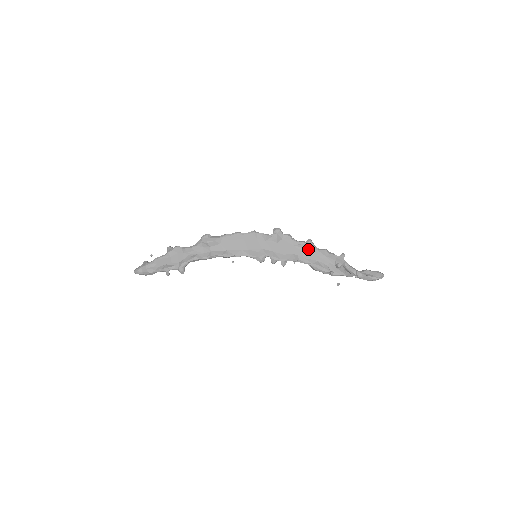
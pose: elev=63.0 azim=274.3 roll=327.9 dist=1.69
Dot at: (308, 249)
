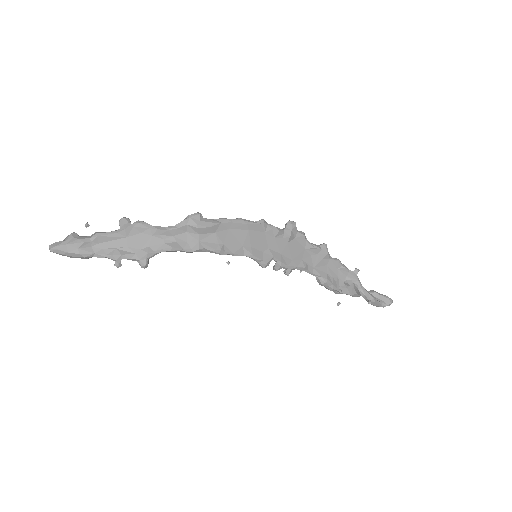
Dot at: (320, 256)
